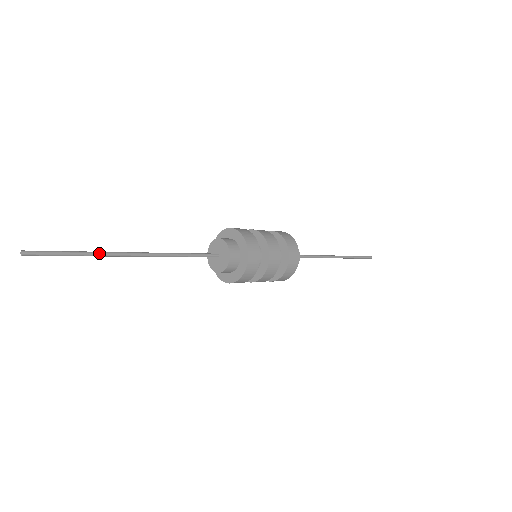
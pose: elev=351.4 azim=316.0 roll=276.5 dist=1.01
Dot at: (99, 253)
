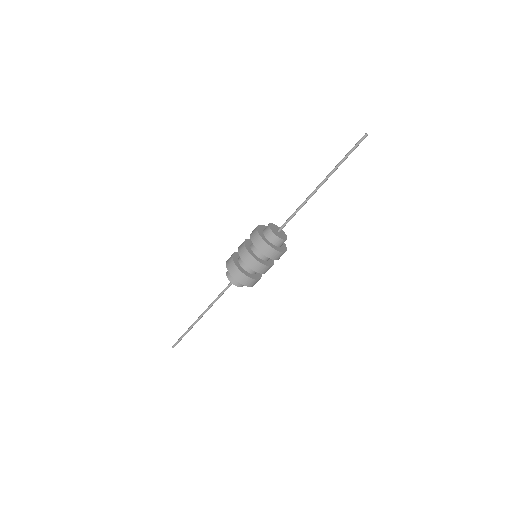
Dot at: (191, 328)
